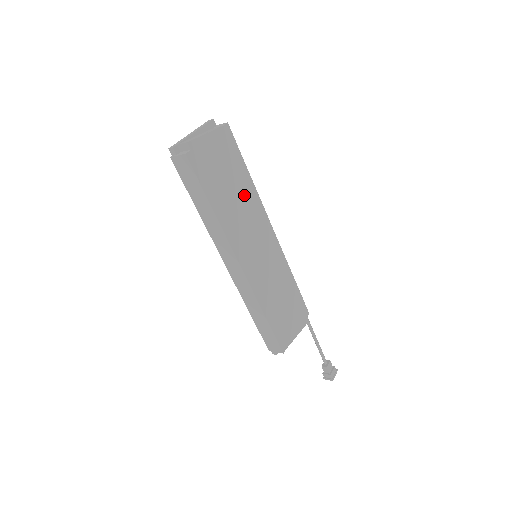
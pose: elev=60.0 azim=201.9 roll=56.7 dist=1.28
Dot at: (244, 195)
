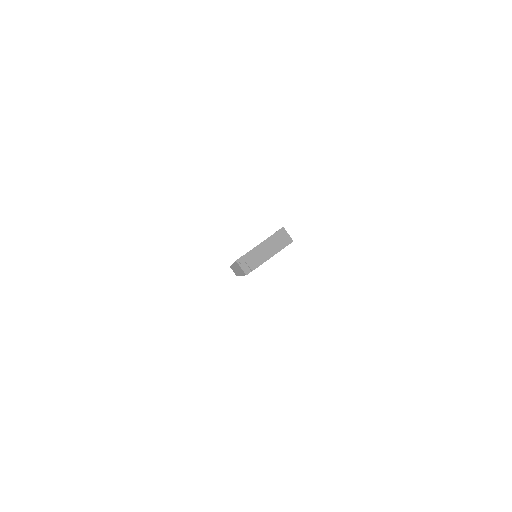
Dot at: occluded
